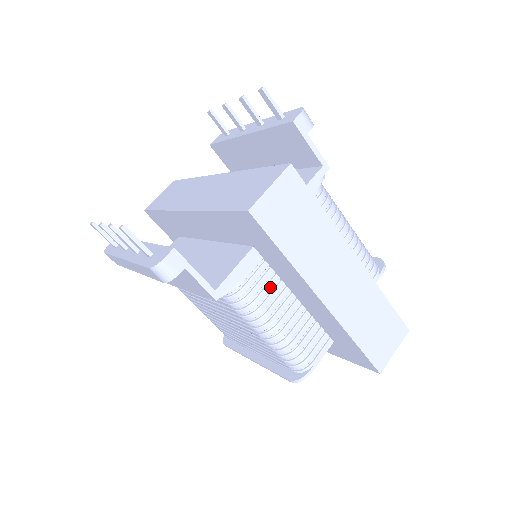
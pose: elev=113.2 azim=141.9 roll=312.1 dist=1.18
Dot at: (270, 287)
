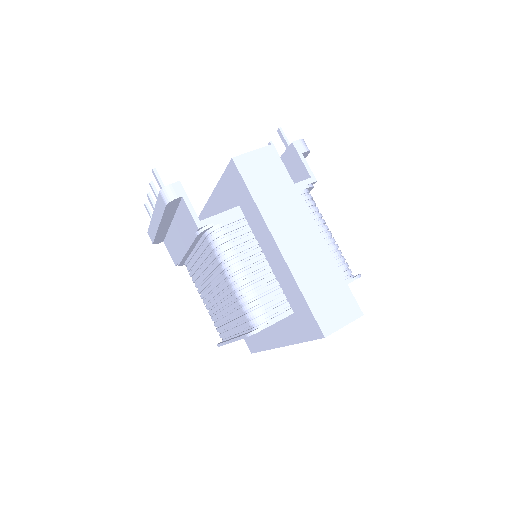
Dot at: (245, 240)
